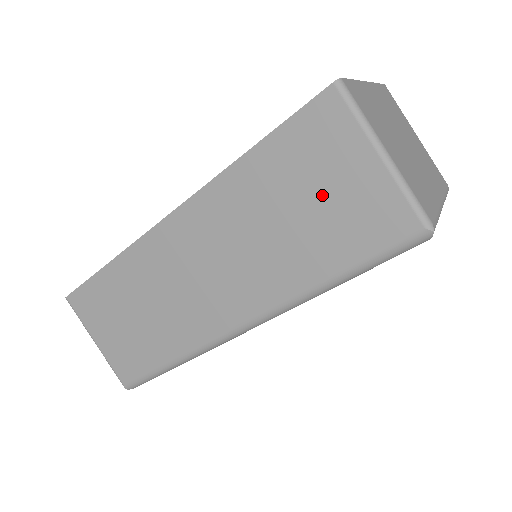
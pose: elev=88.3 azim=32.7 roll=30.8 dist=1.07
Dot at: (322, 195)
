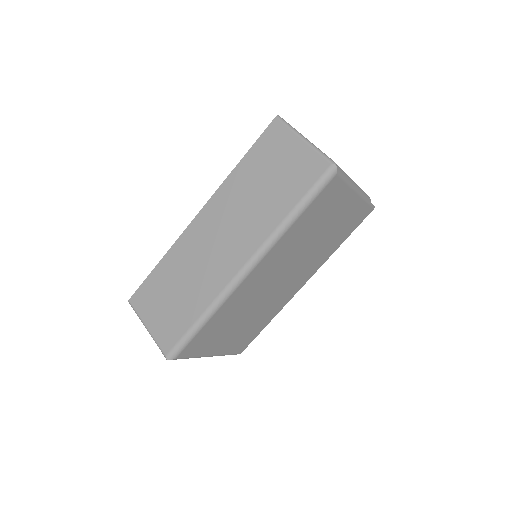
Dot at: (279, 168)
